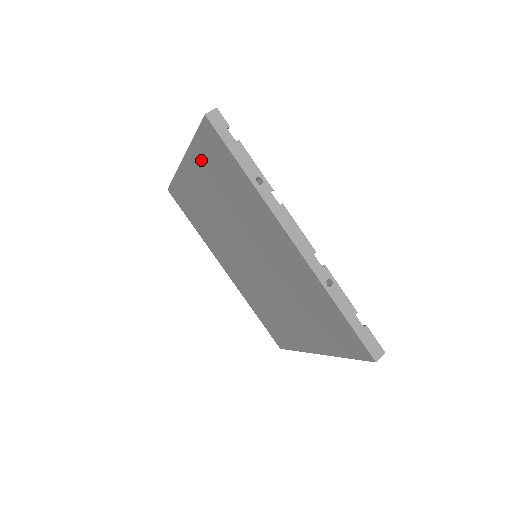
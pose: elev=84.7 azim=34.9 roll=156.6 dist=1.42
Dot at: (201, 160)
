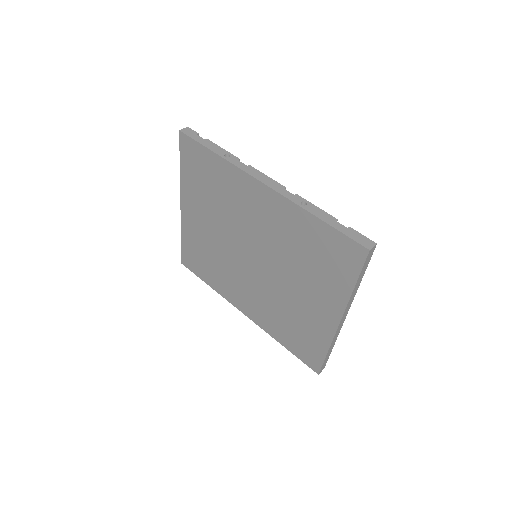
Dot at: (190, 184)
